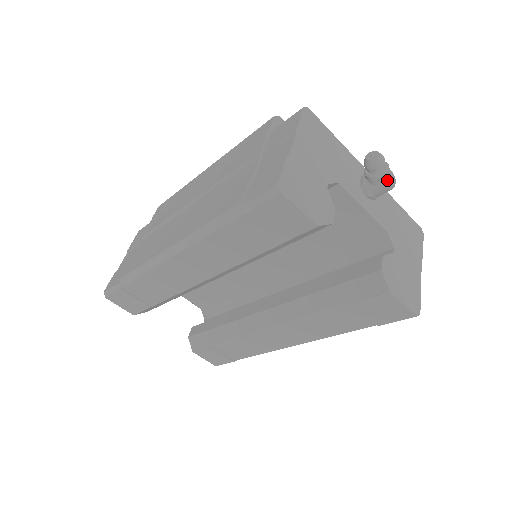
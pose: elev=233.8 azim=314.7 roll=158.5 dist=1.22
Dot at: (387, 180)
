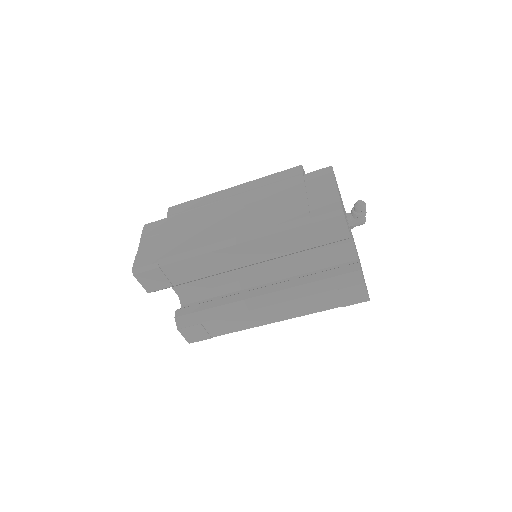
Dot at: (365, 218)
